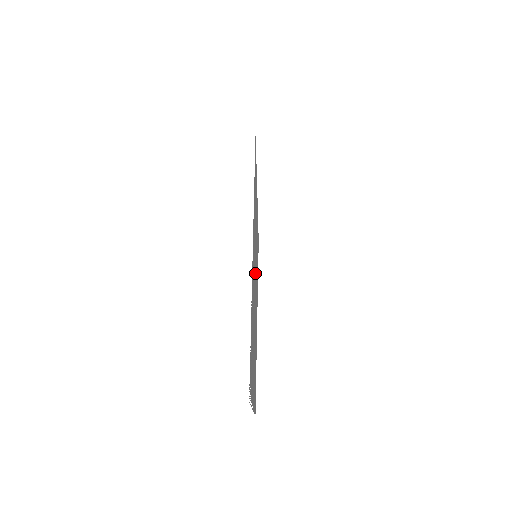
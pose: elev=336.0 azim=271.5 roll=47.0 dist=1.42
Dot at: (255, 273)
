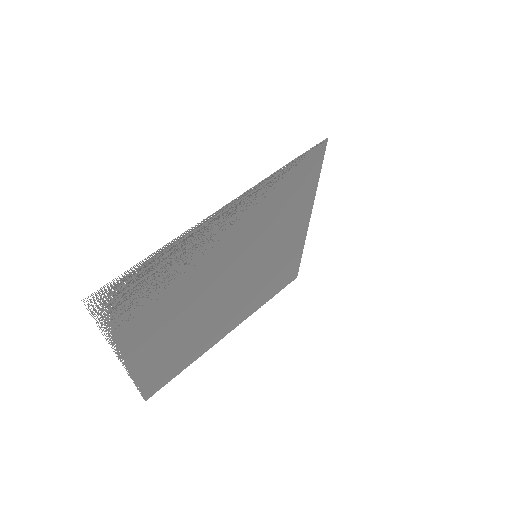
Dot at: (239, 265)
